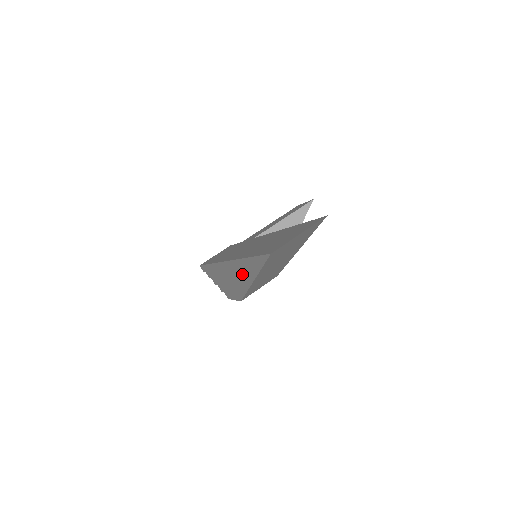
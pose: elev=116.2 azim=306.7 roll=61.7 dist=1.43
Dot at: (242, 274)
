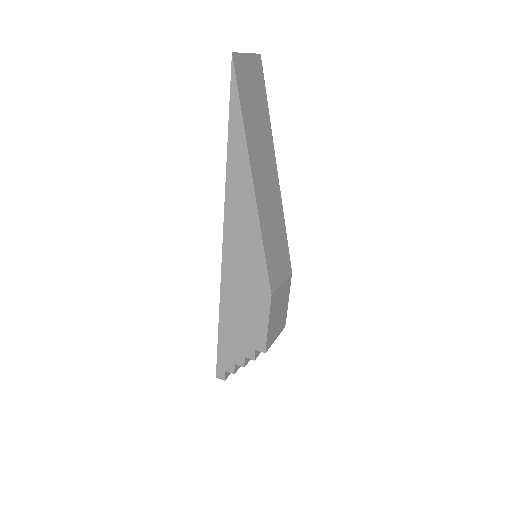
Dot at: (241, 200)
